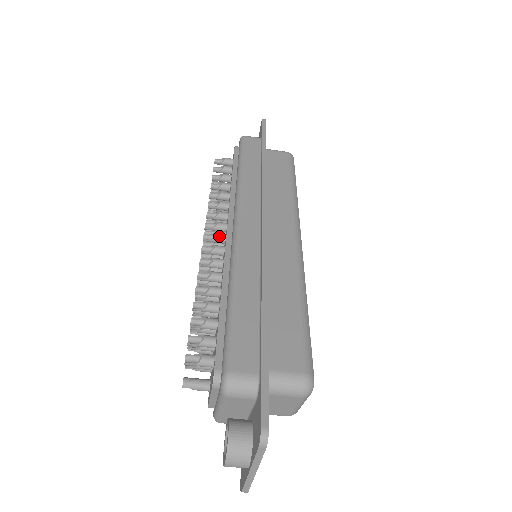
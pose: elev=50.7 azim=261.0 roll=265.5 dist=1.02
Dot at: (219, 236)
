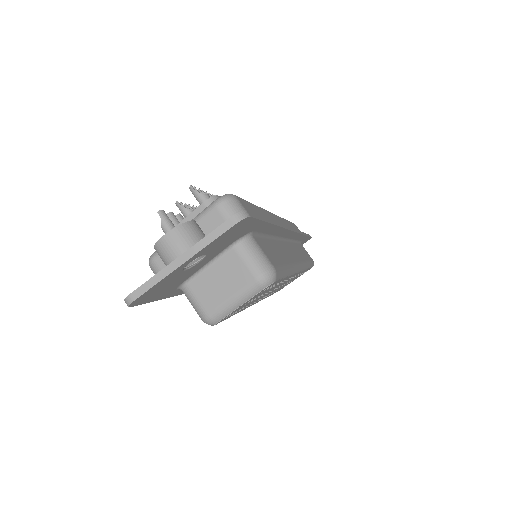
Dot at: occluded
